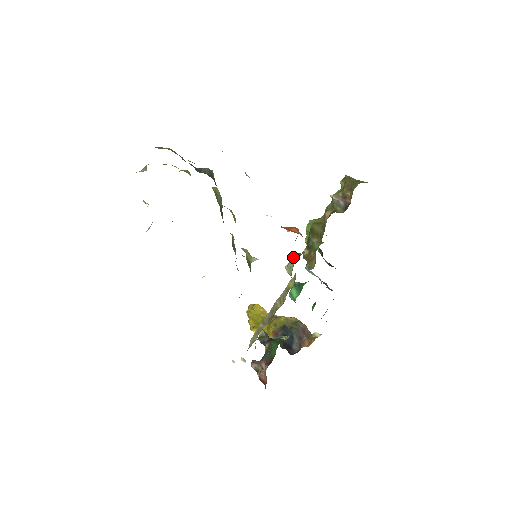
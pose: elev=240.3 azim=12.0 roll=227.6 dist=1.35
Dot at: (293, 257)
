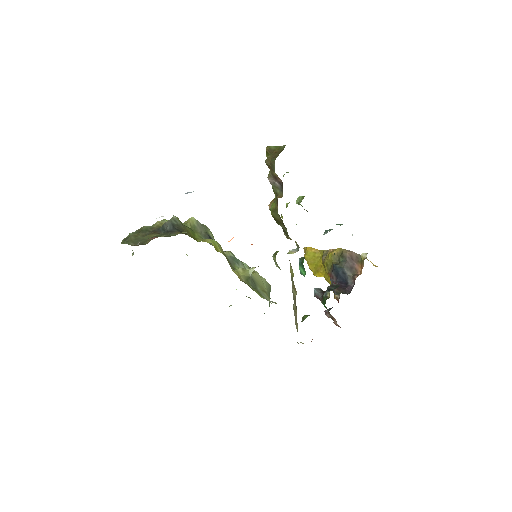
Dot at: (273, 259)
